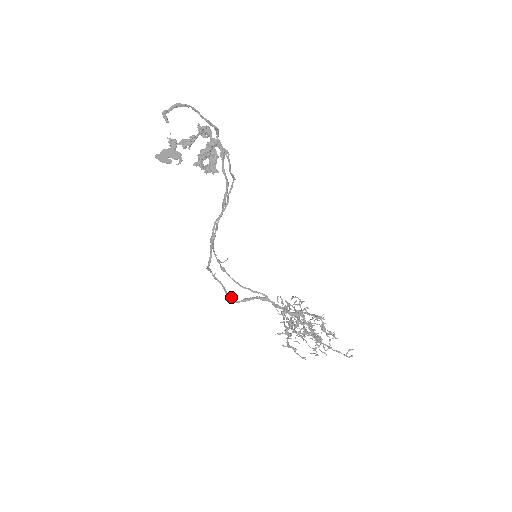
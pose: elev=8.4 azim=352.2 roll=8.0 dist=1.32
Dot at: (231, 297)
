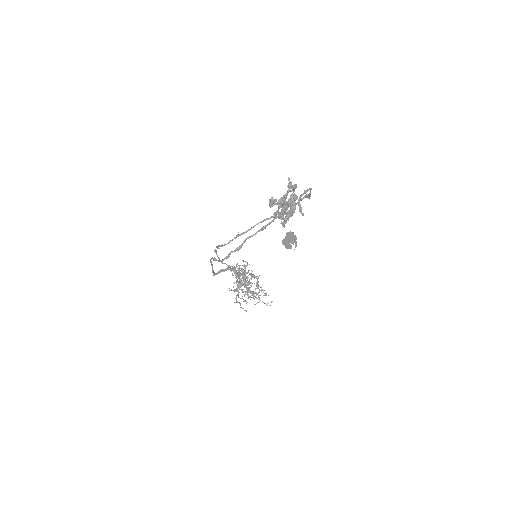
Dot at: (214, 272)
